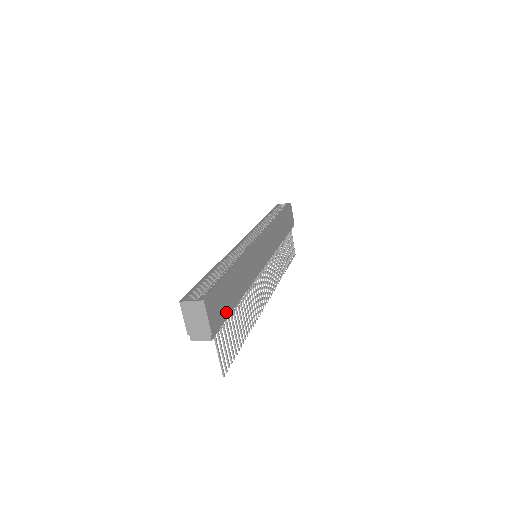
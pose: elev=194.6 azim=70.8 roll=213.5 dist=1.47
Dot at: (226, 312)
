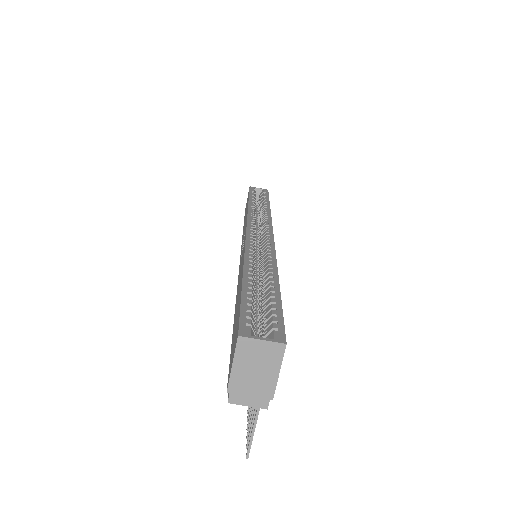
Dot at: occluded
